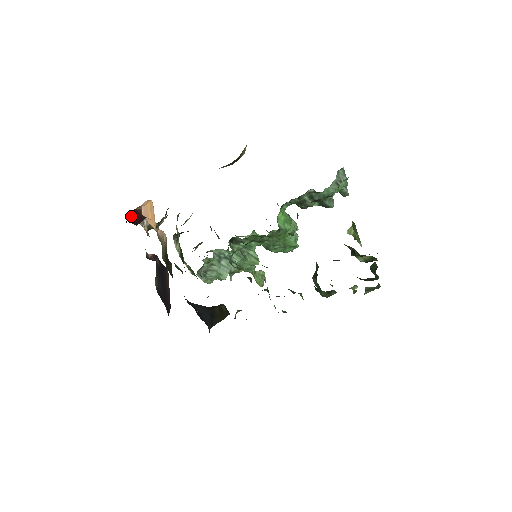
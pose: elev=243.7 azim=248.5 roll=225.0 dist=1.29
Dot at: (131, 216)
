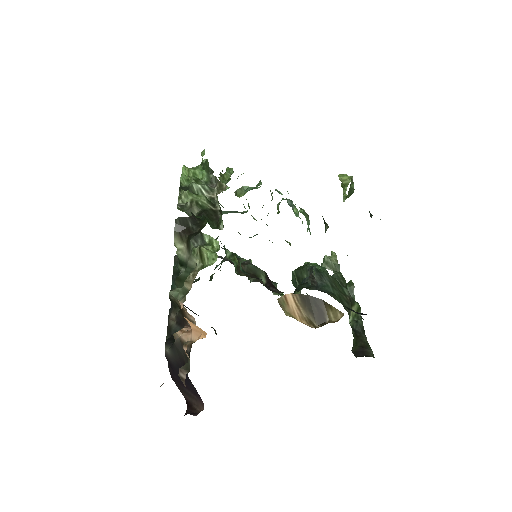
Dot at: occluded
